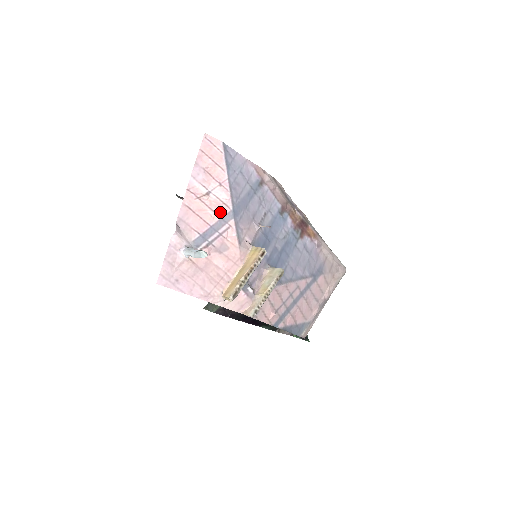
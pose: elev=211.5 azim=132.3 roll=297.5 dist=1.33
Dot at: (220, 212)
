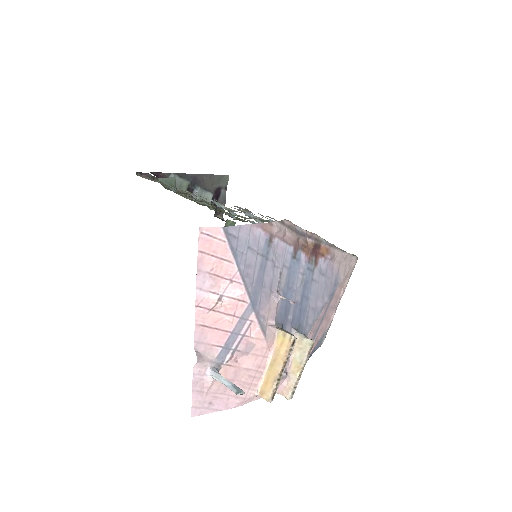
Dot at: (238, 312)
